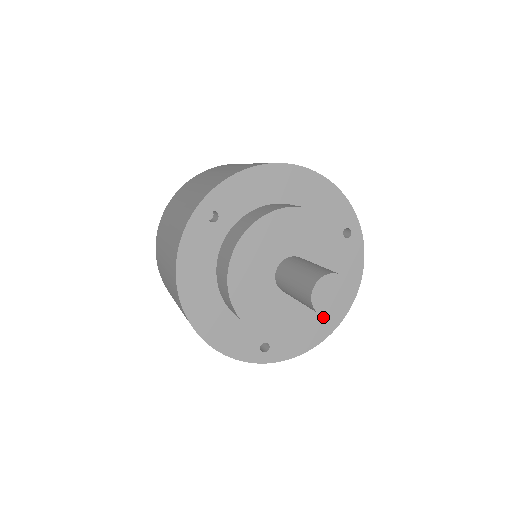
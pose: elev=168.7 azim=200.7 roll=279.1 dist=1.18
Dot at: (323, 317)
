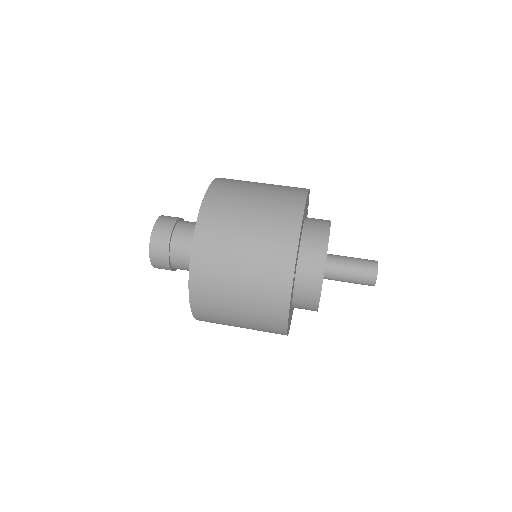
Dot at: occluded
